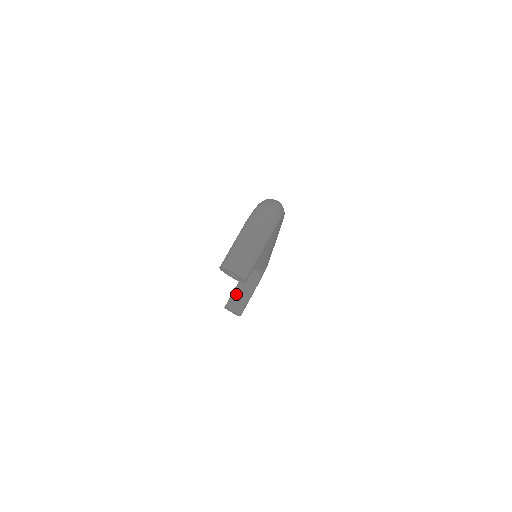
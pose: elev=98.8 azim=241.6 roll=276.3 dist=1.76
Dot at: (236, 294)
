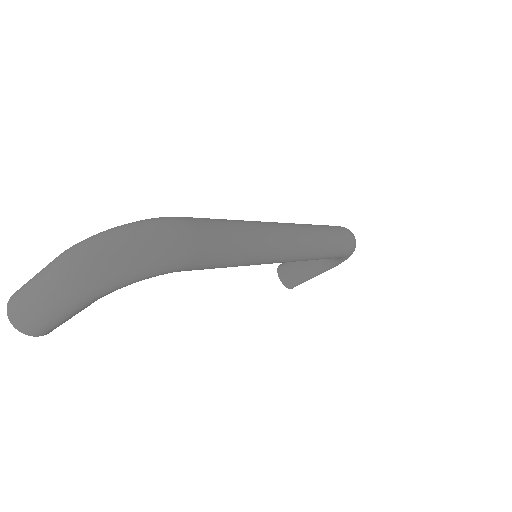
Dot at: (296, 261)
